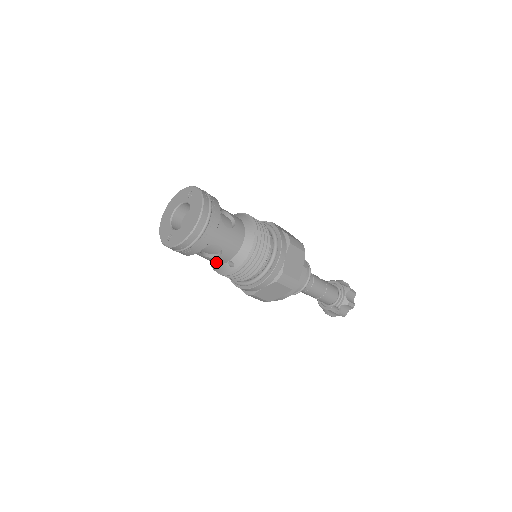
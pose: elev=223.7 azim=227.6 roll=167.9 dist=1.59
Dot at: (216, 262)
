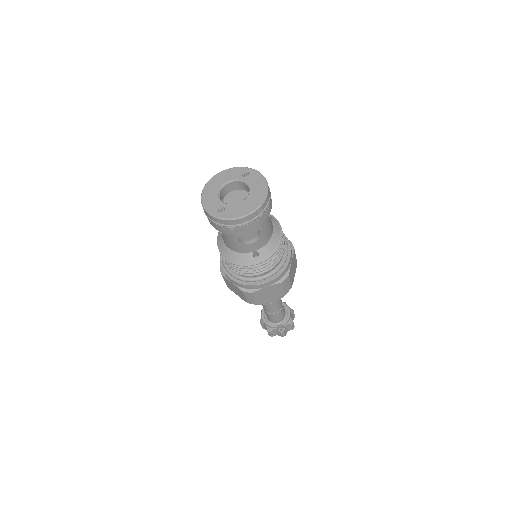
Dot at: (241, 249)
